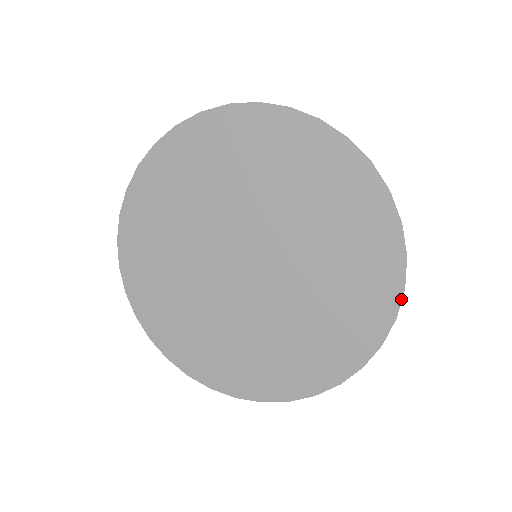
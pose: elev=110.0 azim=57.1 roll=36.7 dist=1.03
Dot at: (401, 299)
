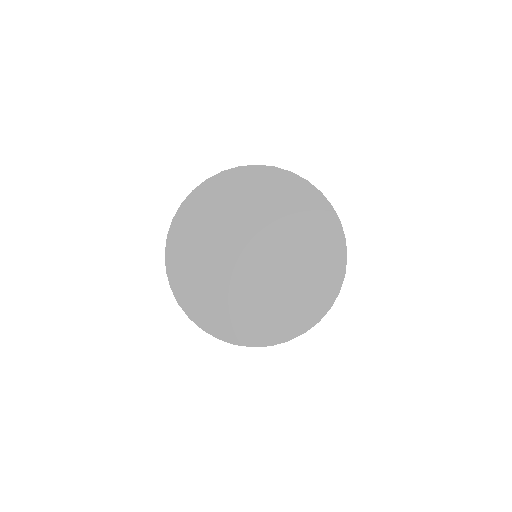
Dot at: (342, 228)
